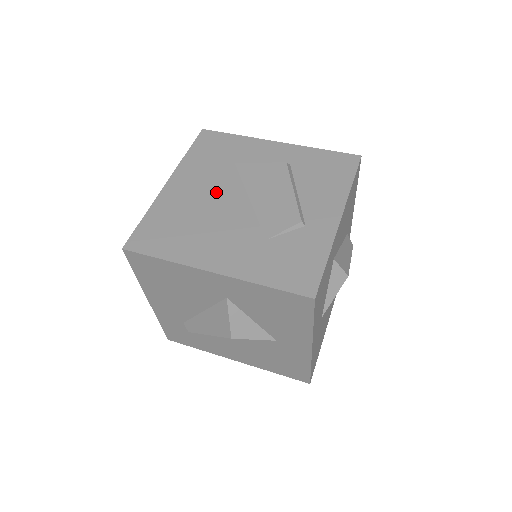
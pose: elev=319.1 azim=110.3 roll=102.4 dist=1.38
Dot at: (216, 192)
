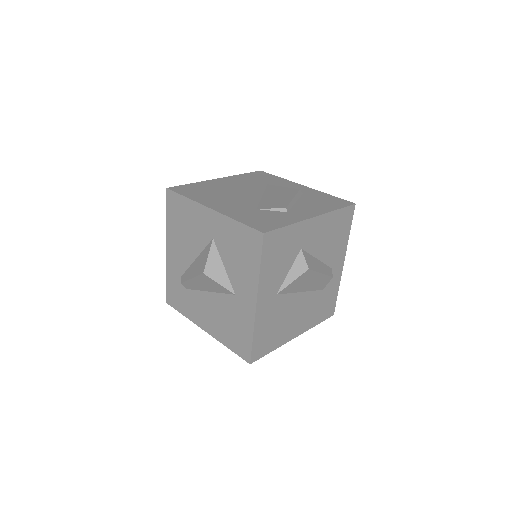
Dot at: (244, 188)
